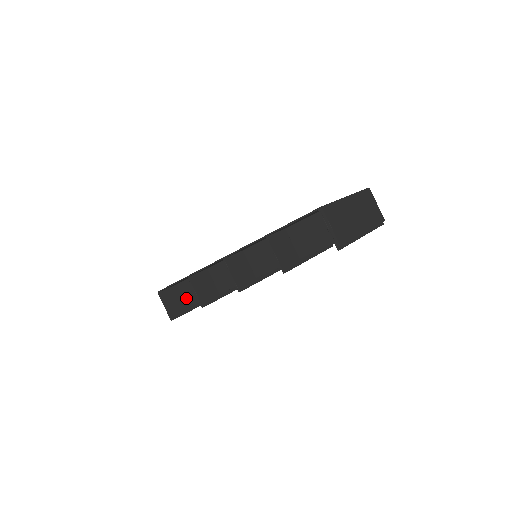
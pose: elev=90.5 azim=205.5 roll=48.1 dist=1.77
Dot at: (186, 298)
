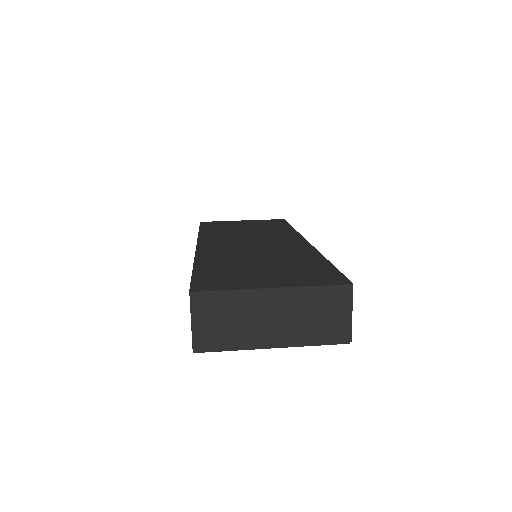
Dot at: occluded
